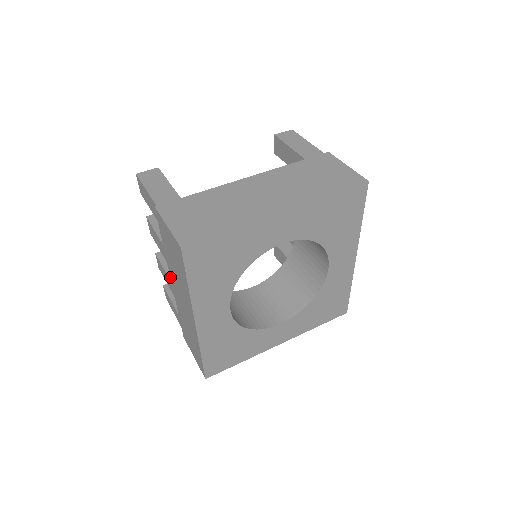
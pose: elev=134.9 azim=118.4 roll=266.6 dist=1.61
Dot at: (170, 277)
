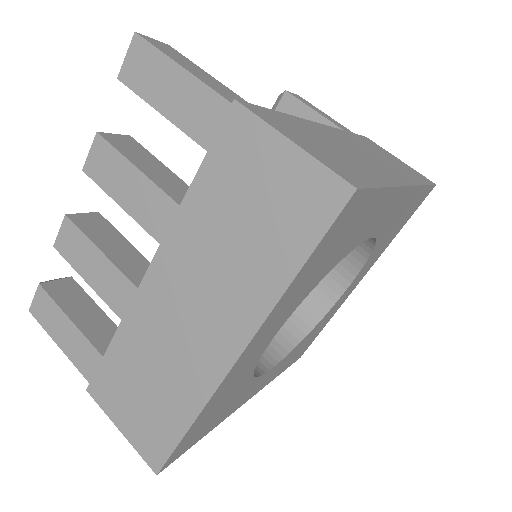
Dot at: (152, 262)
